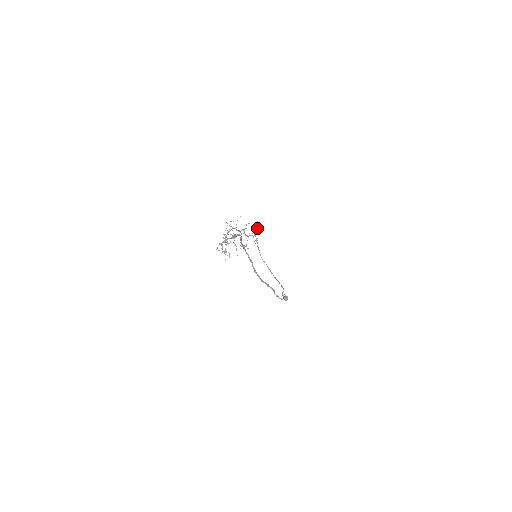
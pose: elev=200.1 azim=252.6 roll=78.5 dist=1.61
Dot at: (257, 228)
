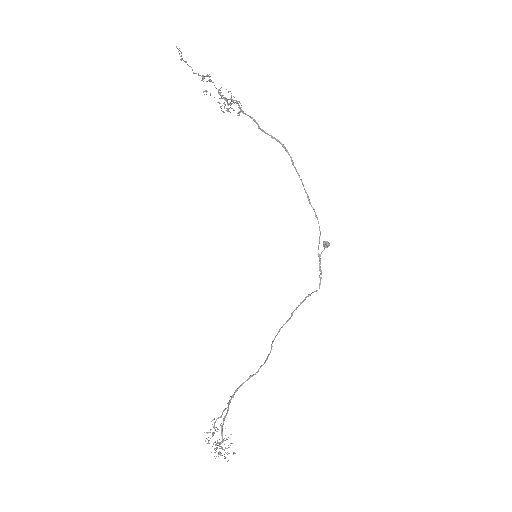
Dot at: occluded
